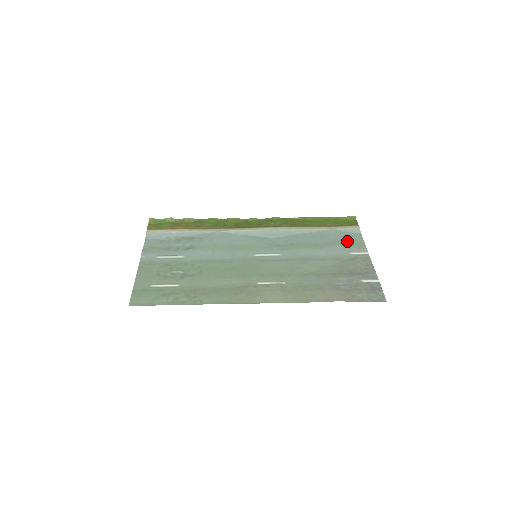
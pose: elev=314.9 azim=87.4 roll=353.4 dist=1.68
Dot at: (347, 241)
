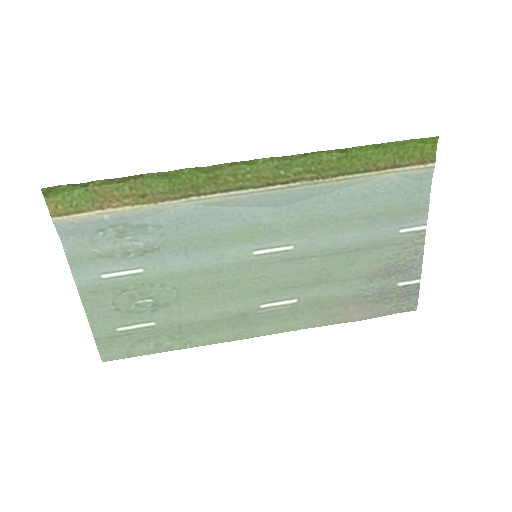
Dot at: (403, 206)
